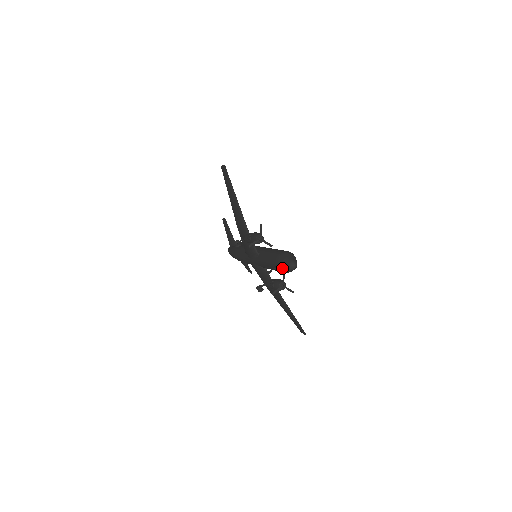
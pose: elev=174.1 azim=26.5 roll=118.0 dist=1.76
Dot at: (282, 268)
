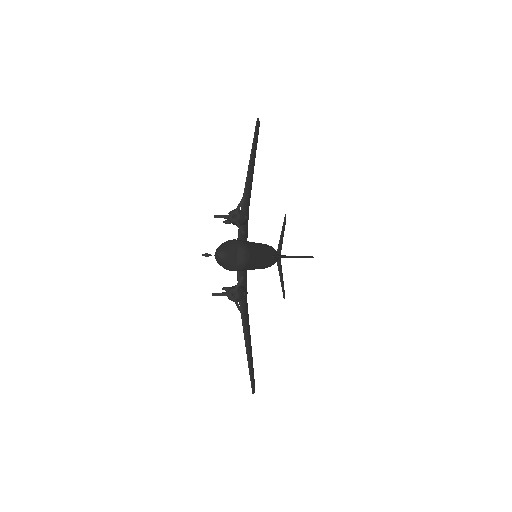
Dot at: occluded
